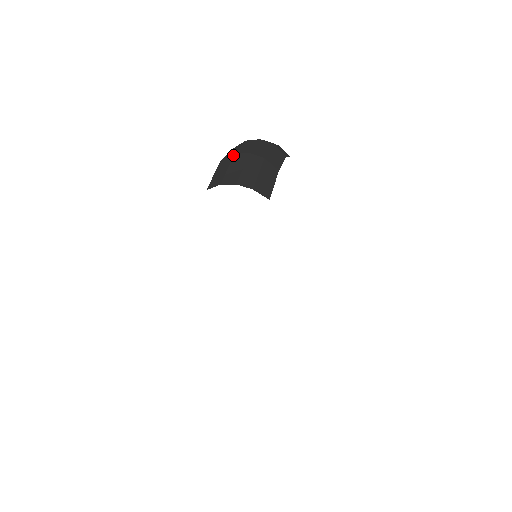
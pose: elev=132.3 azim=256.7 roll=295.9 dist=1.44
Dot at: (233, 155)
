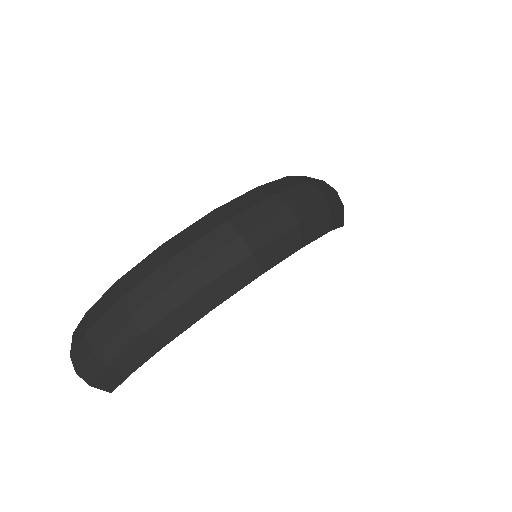
Dot at: (84, 333)
